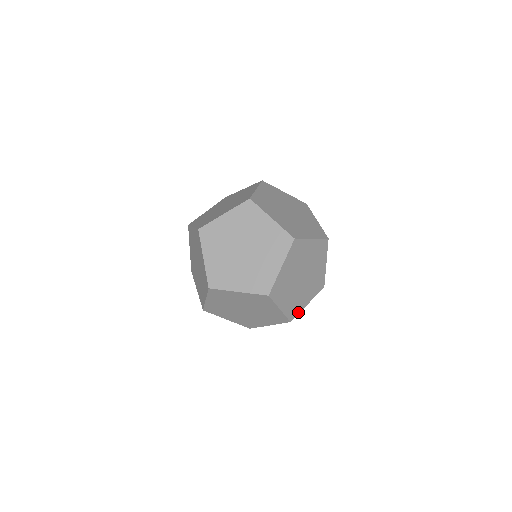
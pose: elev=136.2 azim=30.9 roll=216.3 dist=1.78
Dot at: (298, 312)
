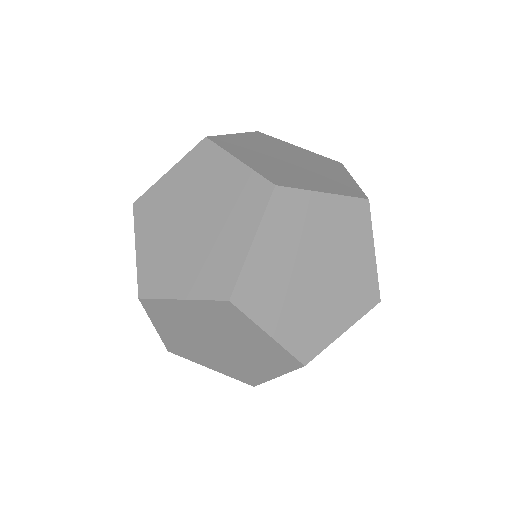
Dot at: occluded
